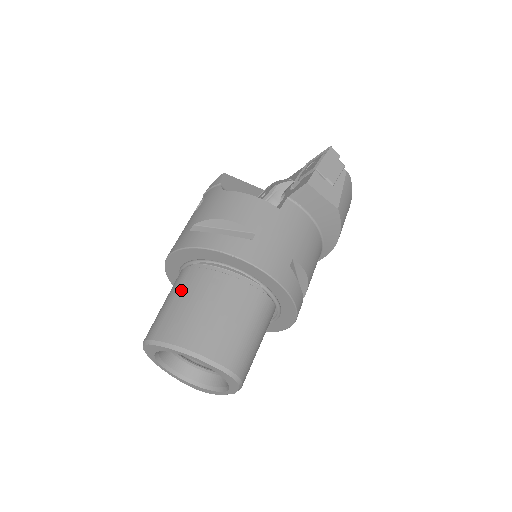
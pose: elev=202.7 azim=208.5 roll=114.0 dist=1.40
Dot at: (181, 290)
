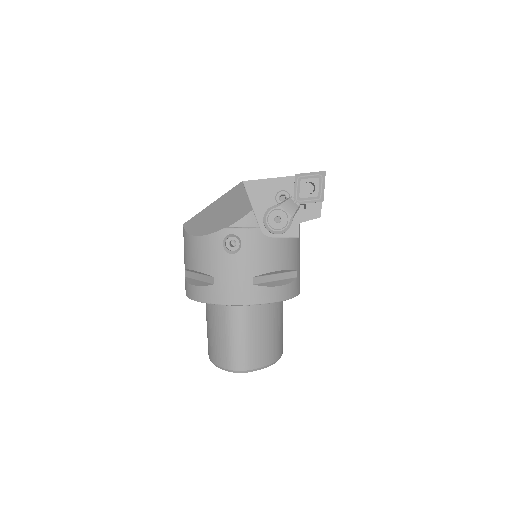
Dot at: (252, 327)
